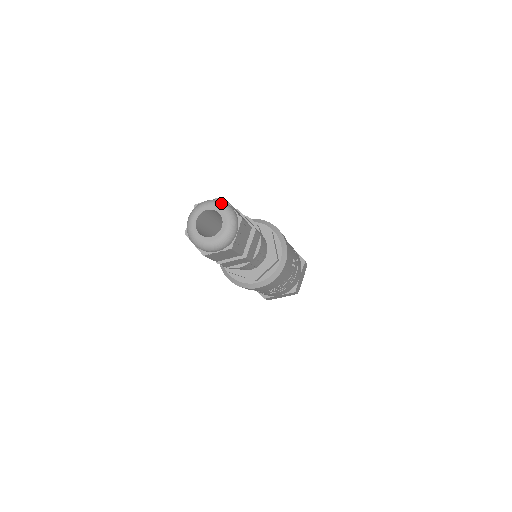
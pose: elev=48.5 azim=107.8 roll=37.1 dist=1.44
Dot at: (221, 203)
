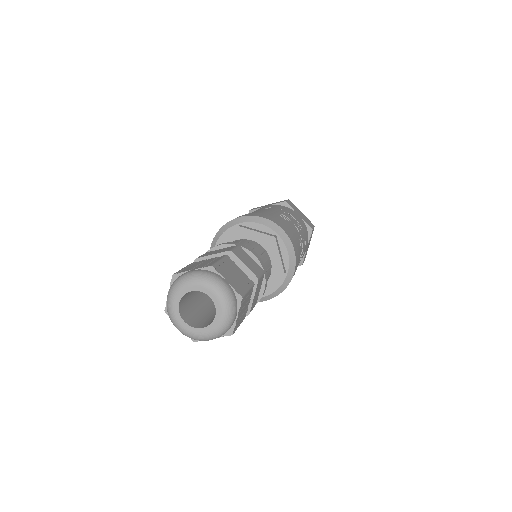
Dot at: (179, 282)
